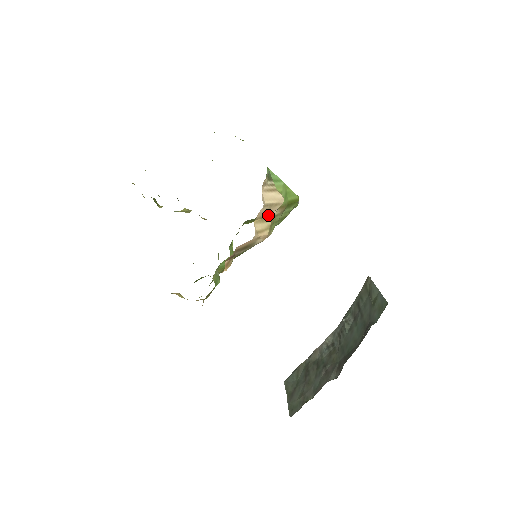
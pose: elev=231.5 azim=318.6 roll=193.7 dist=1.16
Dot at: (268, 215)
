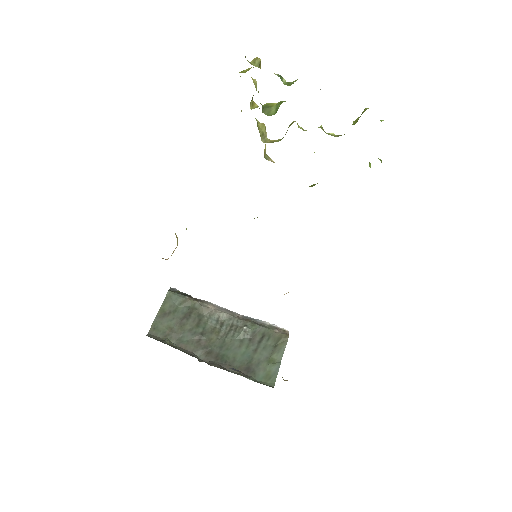
Dot at: occluded
